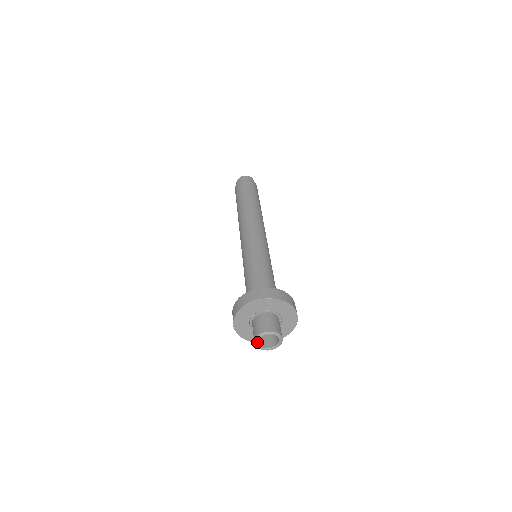
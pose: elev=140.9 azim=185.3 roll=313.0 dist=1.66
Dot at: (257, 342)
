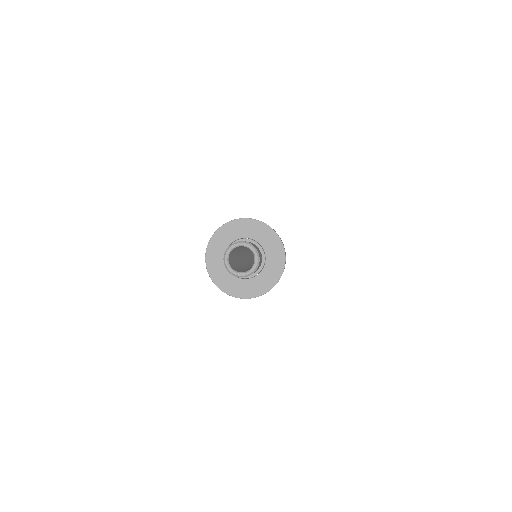
Dot at: (230, 249)
